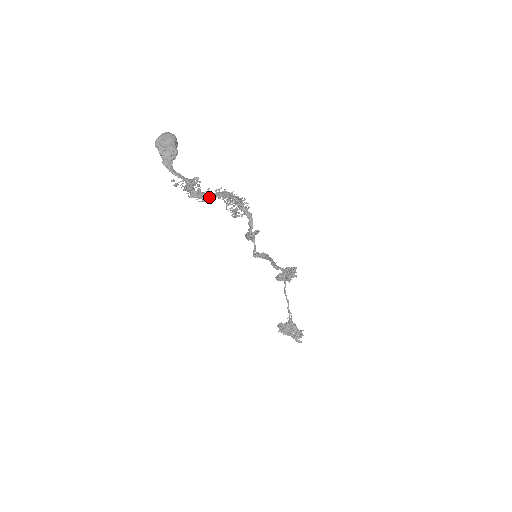
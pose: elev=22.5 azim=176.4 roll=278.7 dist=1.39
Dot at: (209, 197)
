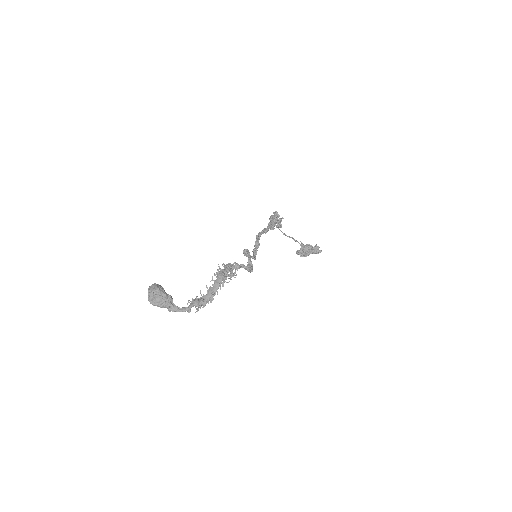
Dot at: (214, 294)
